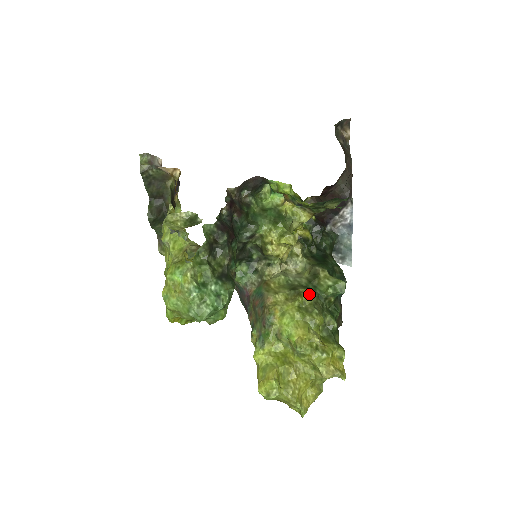
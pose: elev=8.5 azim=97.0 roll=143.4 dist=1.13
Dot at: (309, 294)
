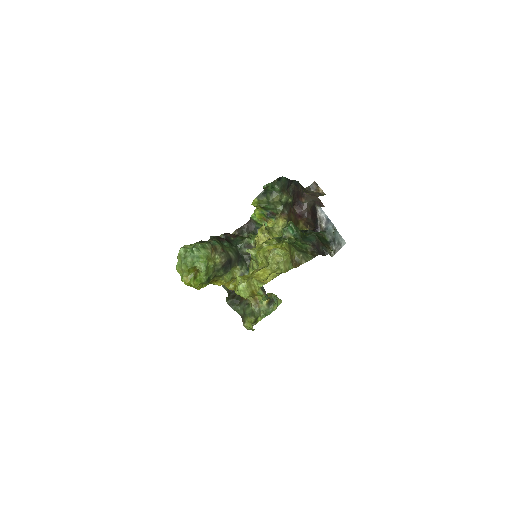
Dot at: occluded
